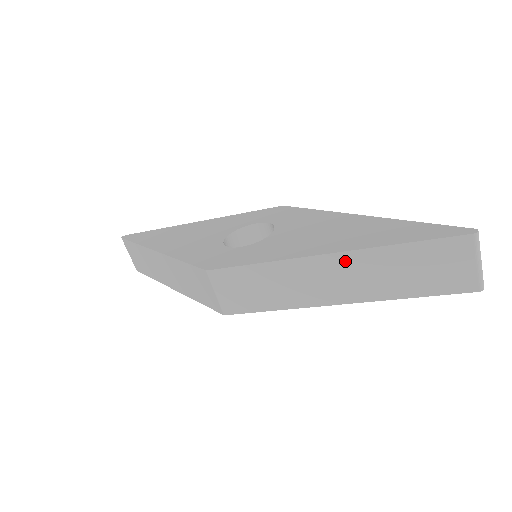
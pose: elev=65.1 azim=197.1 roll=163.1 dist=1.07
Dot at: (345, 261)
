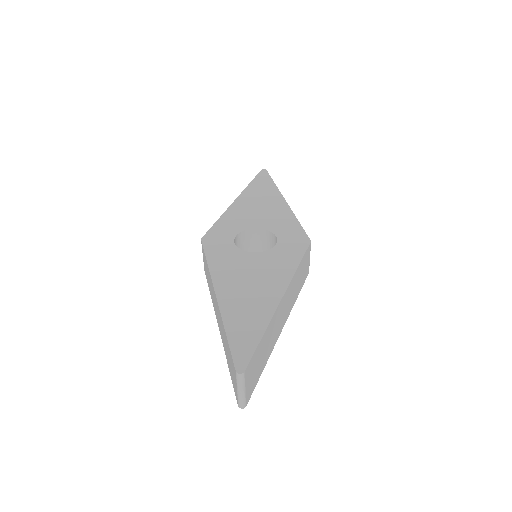
Dot at: (218, 308)
